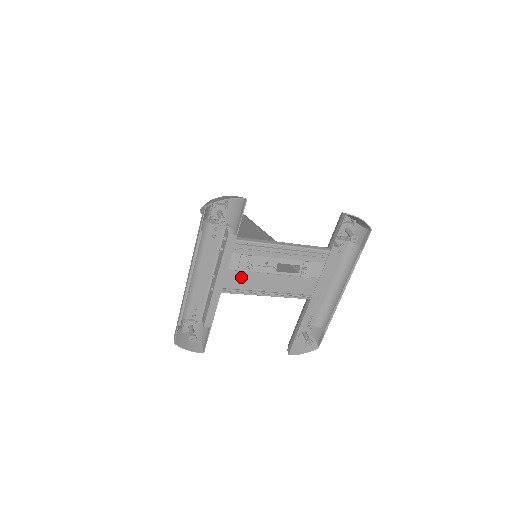
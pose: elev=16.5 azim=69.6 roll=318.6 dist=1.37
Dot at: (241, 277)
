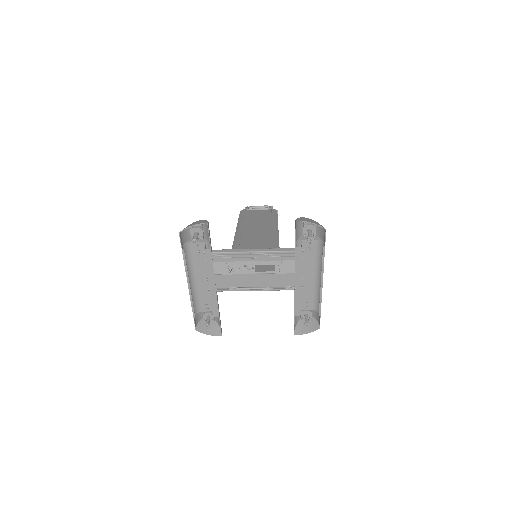
Dot at: (229, 278)
